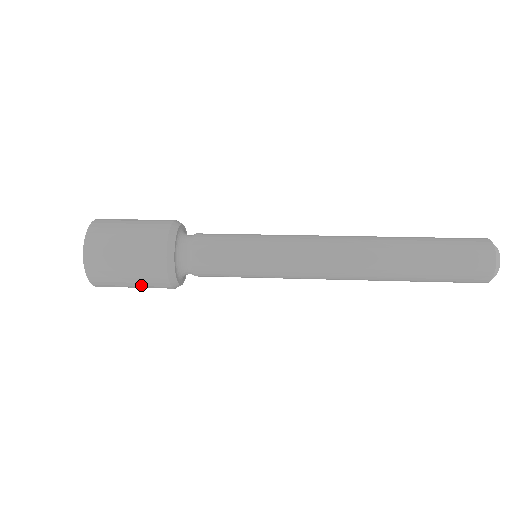
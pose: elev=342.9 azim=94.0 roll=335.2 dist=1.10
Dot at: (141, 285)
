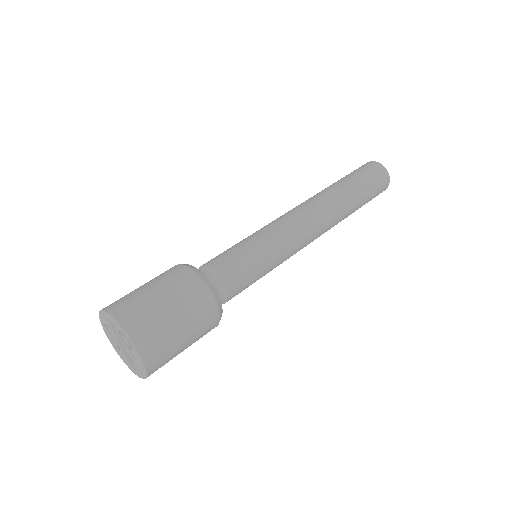
Dot at: occluded
